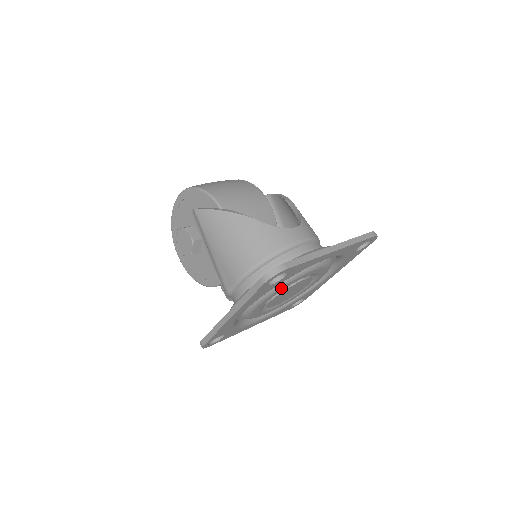
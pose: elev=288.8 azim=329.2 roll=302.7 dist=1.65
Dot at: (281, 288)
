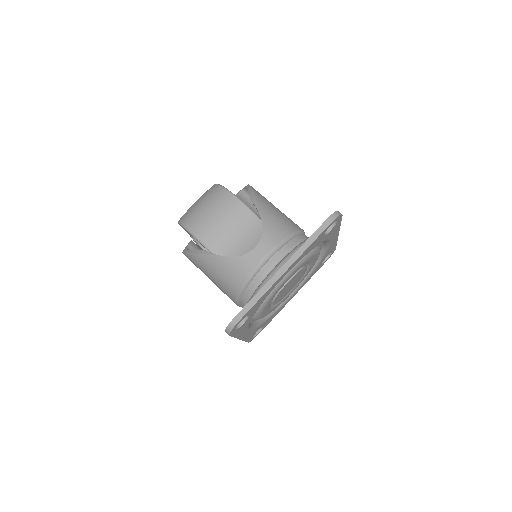
Dot at: (266, 305)
